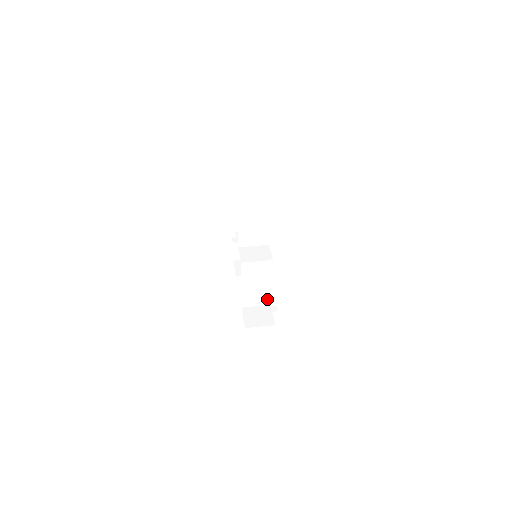
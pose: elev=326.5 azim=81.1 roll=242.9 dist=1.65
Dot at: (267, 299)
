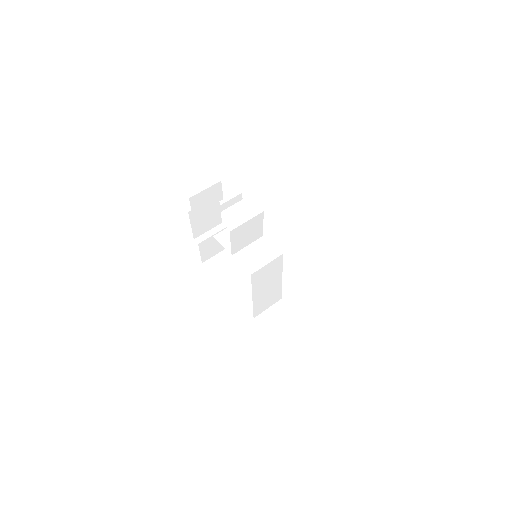
Dot at: (278, 295)
